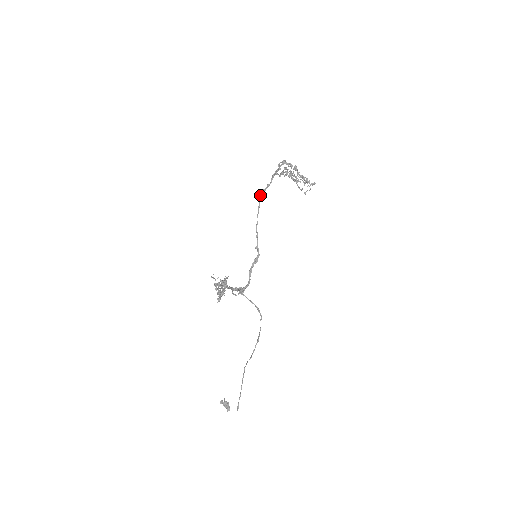
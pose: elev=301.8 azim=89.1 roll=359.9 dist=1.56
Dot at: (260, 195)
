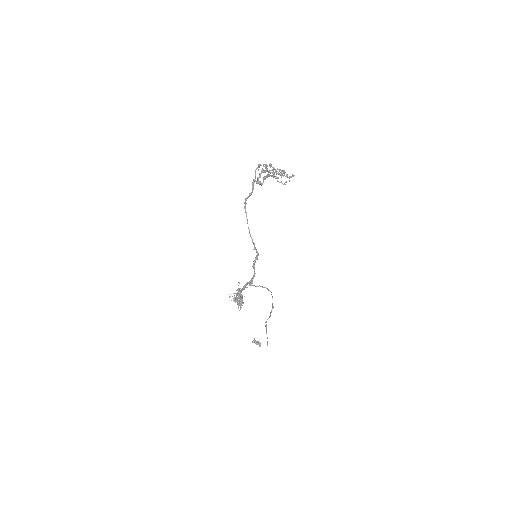
Dot at: occluded
